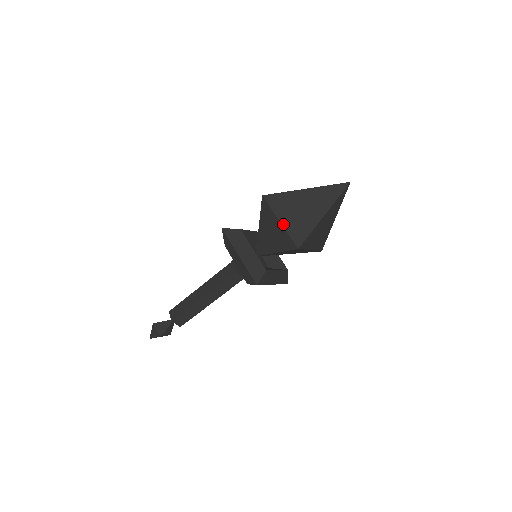
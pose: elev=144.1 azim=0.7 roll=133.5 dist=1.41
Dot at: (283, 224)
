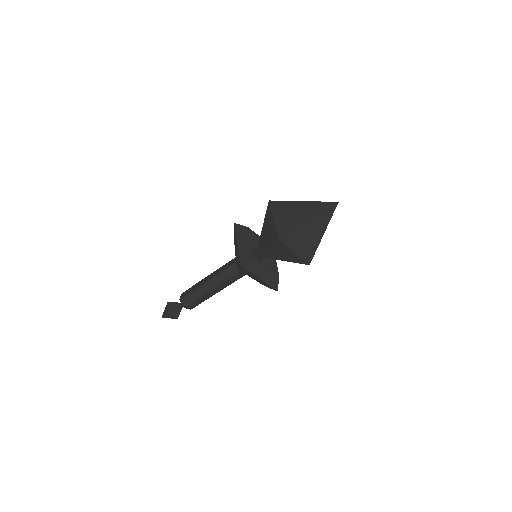
Dot at: (275, 221)
